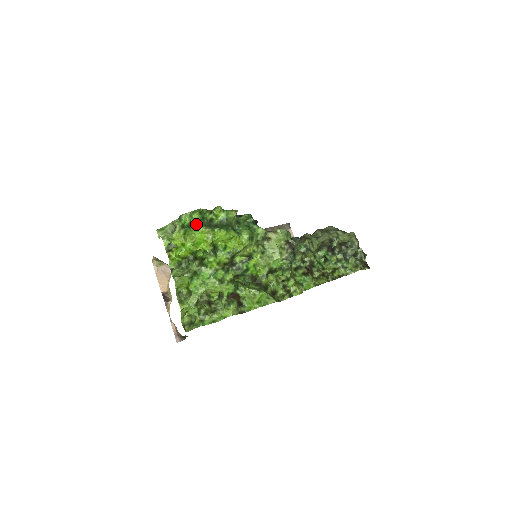
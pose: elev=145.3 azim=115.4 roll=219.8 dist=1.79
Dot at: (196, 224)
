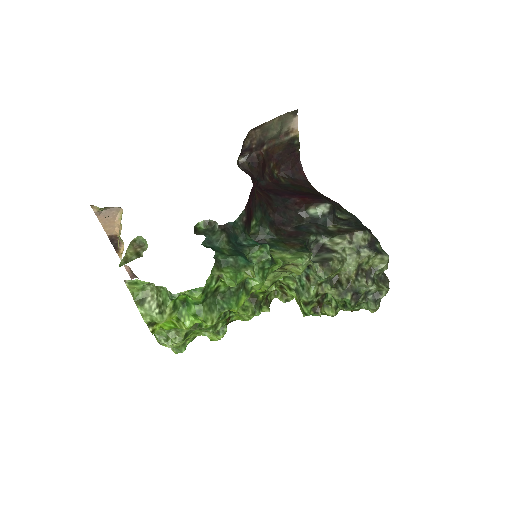
Dot at: (197, 311)
